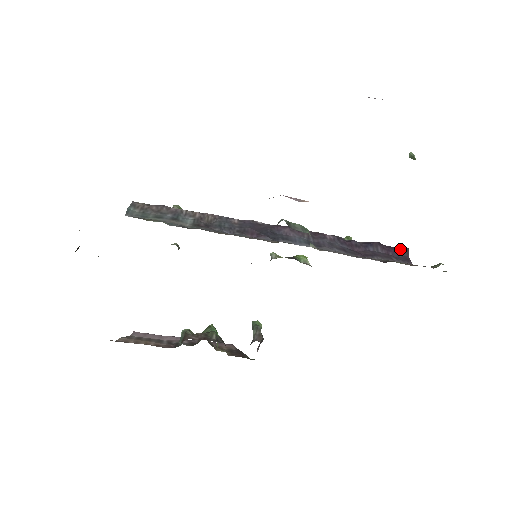
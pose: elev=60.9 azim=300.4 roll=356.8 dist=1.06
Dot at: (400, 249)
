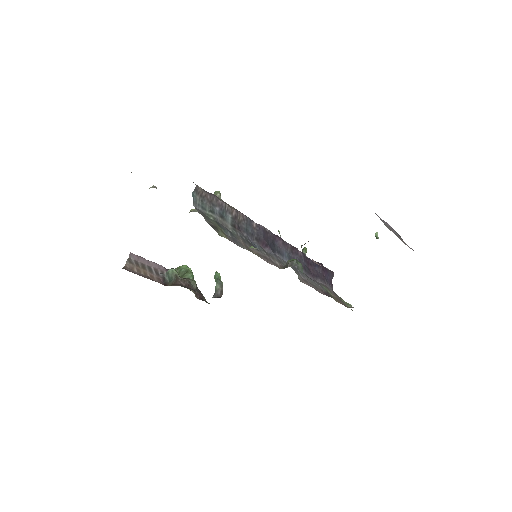
Dot at: (330, 272)
